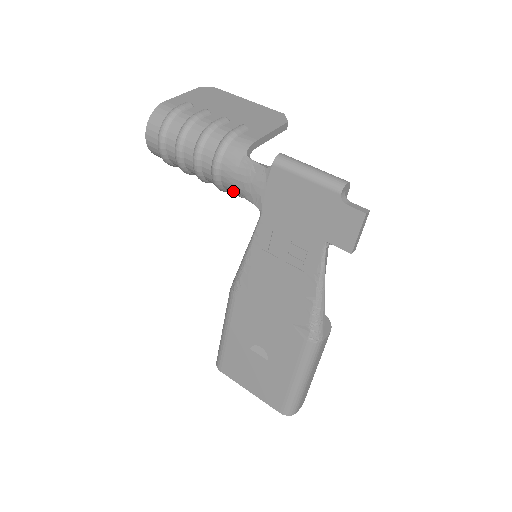
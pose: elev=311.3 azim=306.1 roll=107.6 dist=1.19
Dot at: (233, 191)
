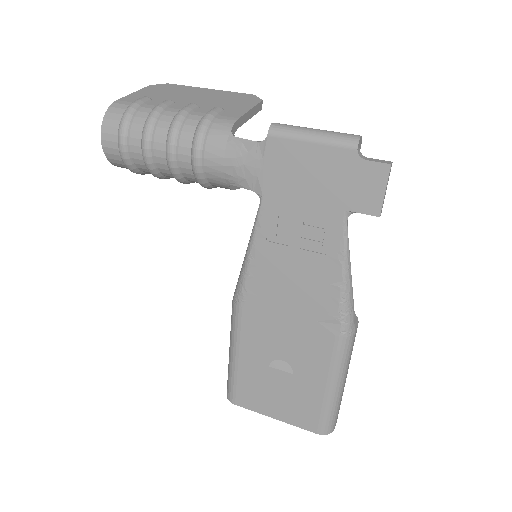
Dot at: (221, 182)
